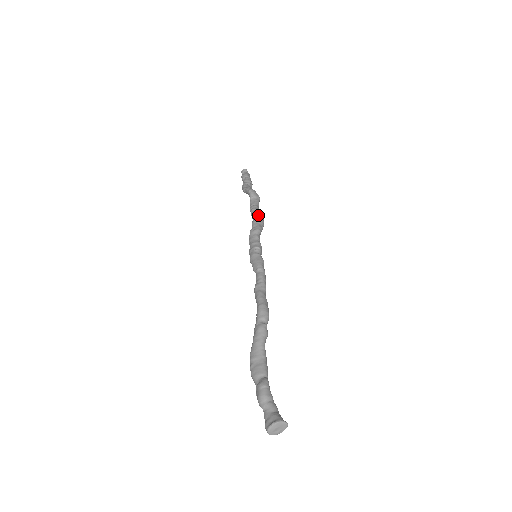
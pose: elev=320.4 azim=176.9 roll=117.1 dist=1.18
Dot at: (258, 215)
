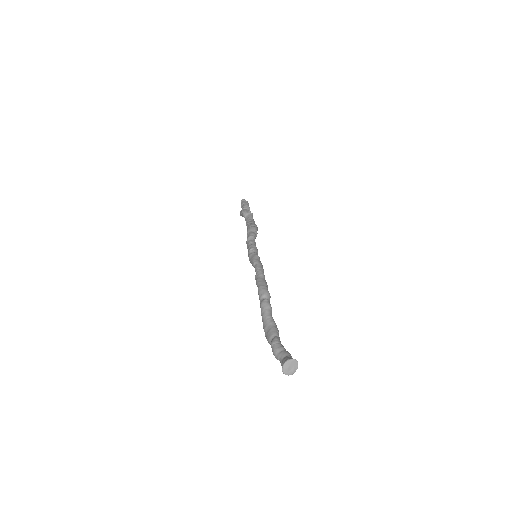
Dot at: (249, 226)
